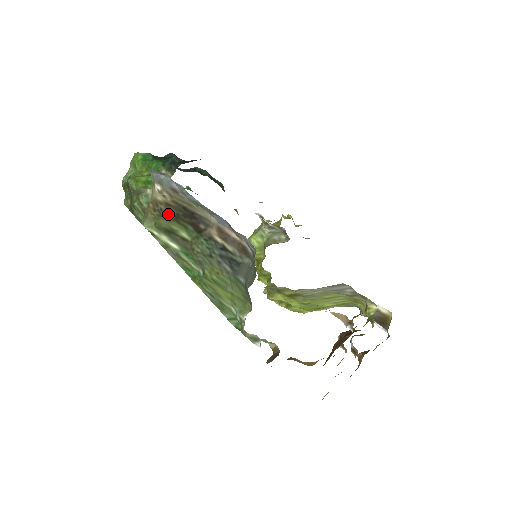
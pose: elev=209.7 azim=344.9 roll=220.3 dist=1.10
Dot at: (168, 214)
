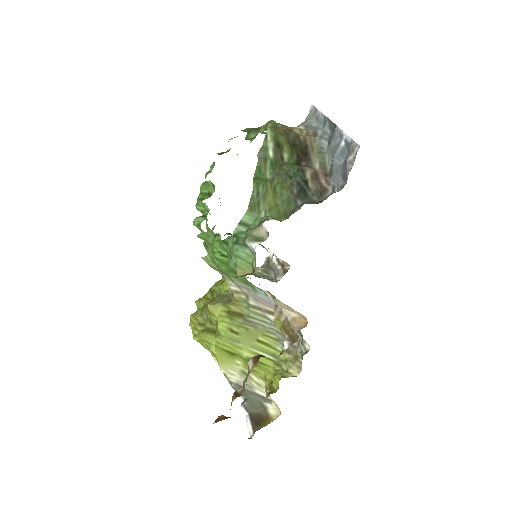
Dot at: (291, 140)
